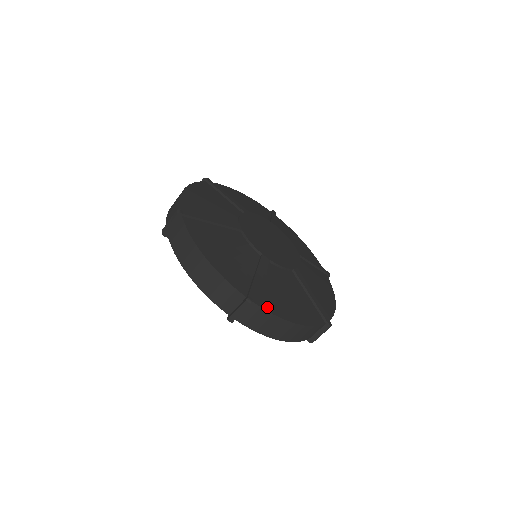
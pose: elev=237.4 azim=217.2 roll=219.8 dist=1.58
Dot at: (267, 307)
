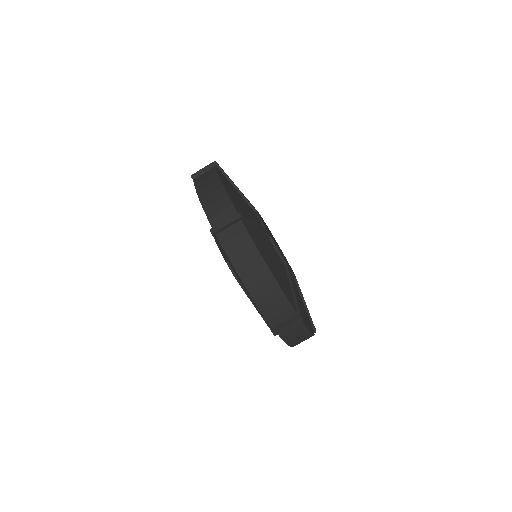
Dot at: (304, 322)
